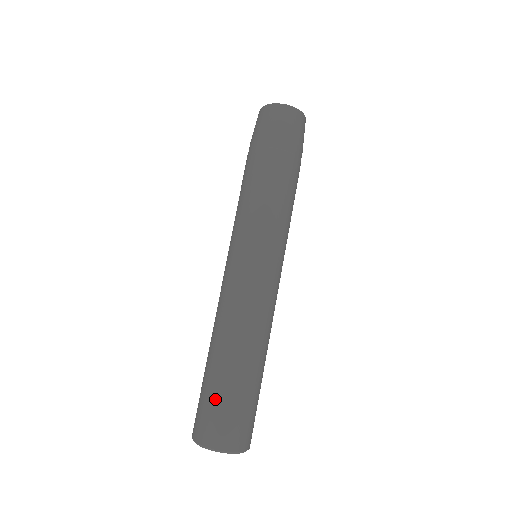
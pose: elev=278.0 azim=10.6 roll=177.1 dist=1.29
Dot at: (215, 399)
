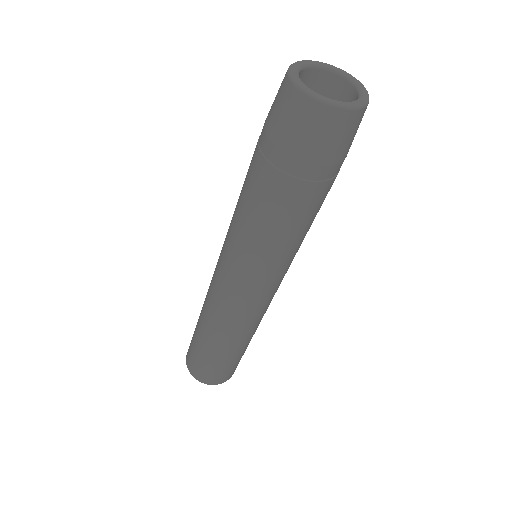
Dot at: (198, 356)
